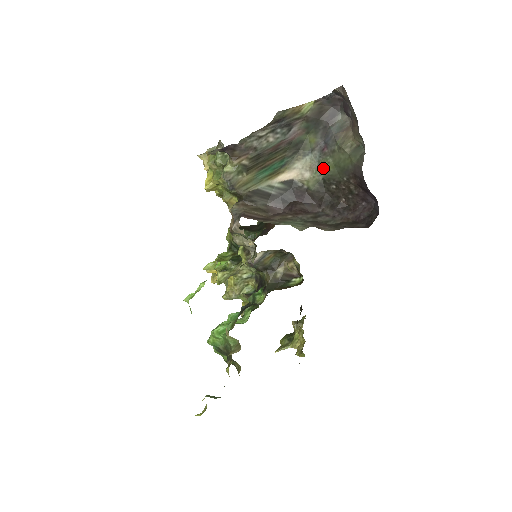
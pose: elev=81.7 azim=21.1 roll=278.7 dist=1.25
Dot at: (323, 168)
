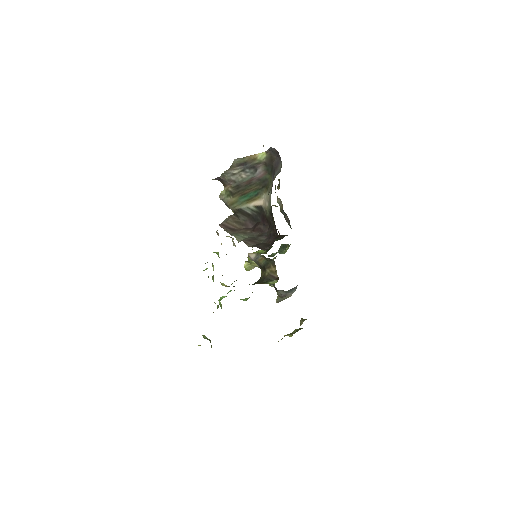
Dot at: occluded
